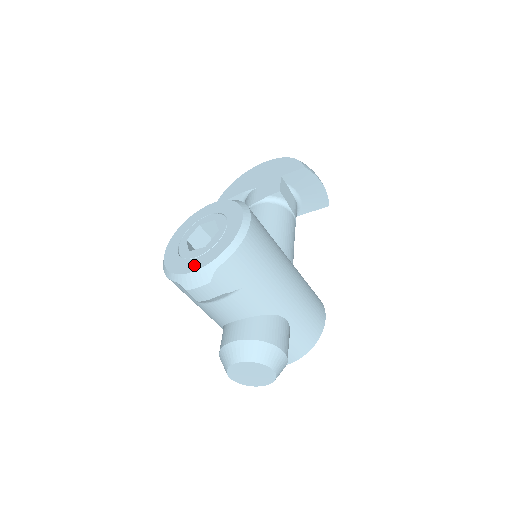
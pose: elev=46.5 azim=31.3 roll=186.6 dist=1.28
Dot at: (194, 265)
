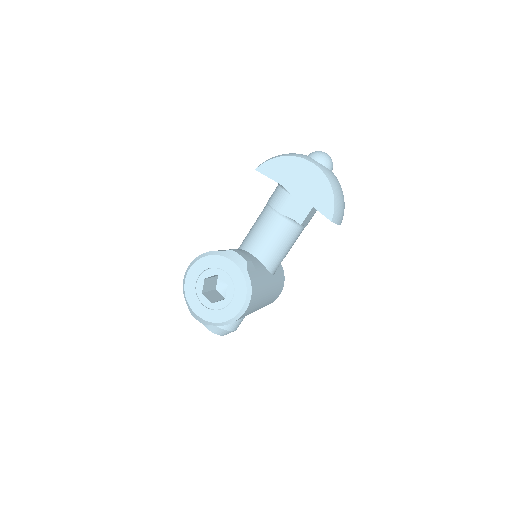
Dot at: (200, 311)
